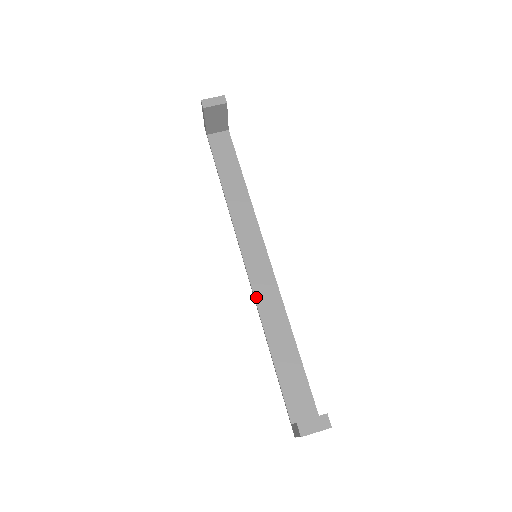
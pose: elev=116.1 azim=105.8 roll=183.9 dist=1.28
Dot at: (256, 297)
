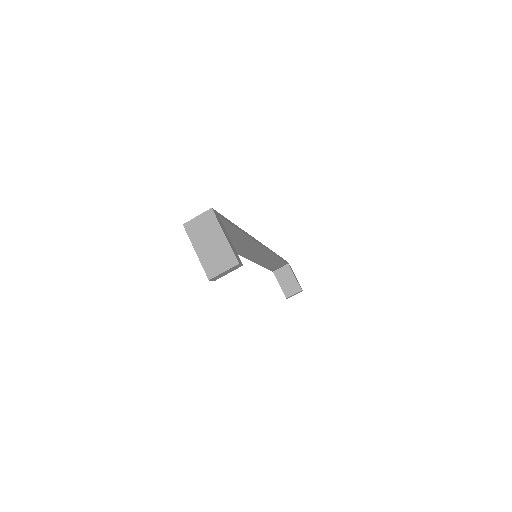
Dot at: (254, 261)
